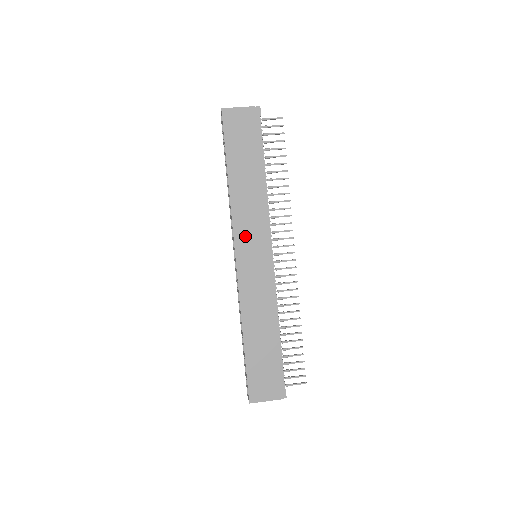
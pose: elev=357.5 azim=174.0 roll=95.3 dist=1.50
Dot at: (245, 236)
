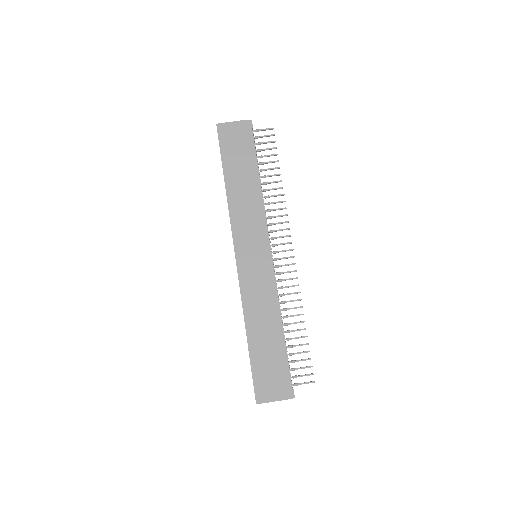
Dot at: (243, 236)
